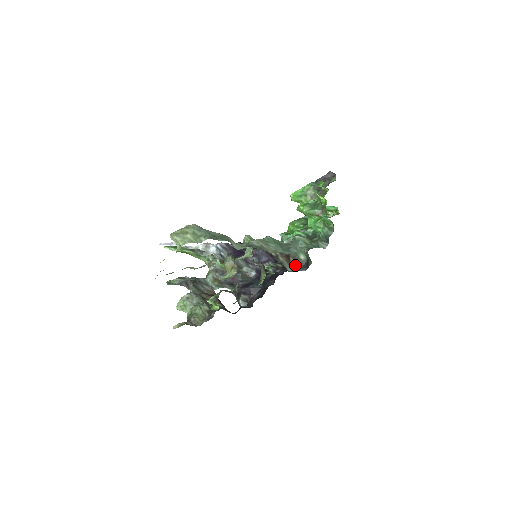
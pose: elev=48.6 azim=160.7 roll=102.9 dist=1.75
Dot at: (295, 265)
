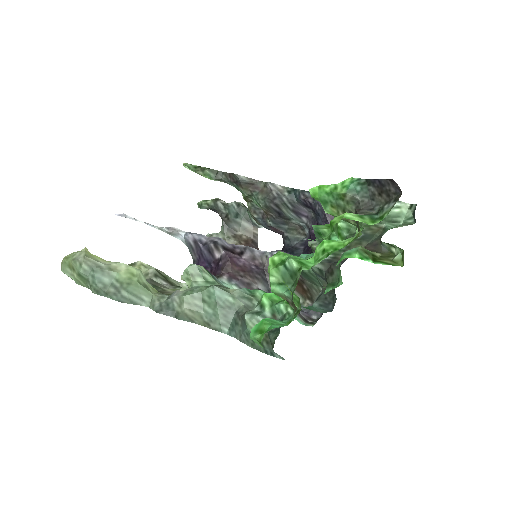
Dot at: (309, 297)
